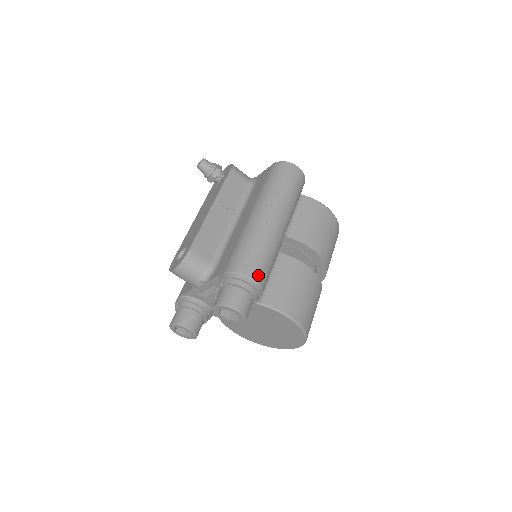
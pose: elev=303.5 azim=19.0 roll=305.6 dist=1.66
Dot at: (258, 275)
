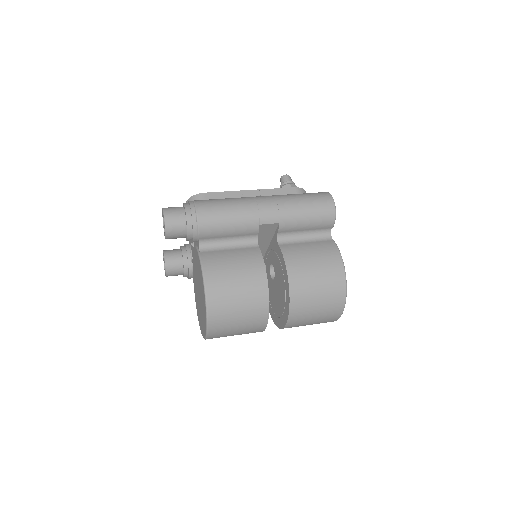
Dot at: (204, 212)
